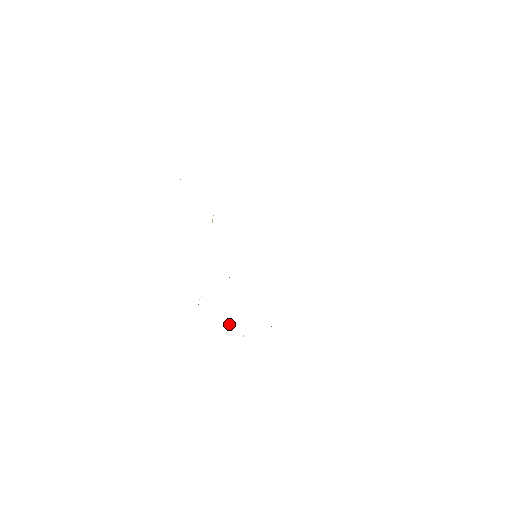
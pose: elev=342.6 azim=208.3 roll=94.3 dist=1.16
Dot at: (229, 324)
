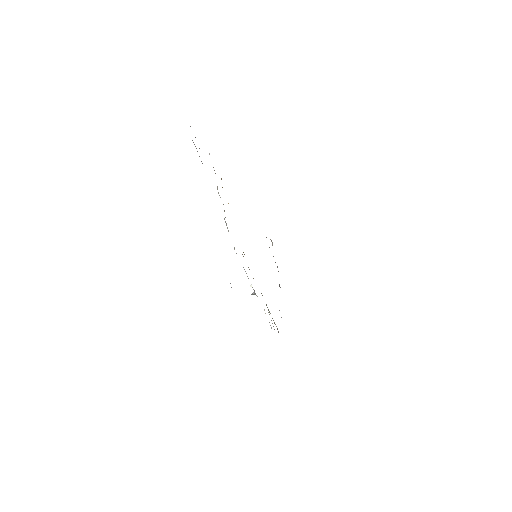
Dot at: (253, 293)
